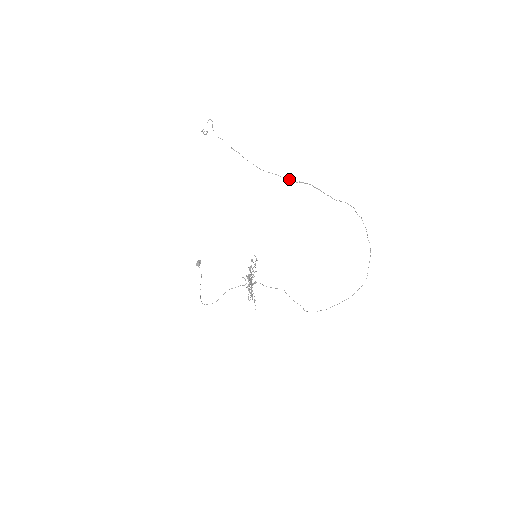
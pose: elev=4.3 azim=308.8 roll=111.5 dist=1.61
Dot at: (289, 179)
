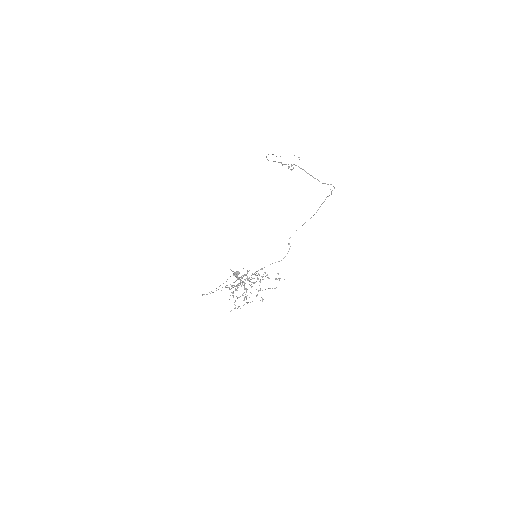
Dot at: occluded
